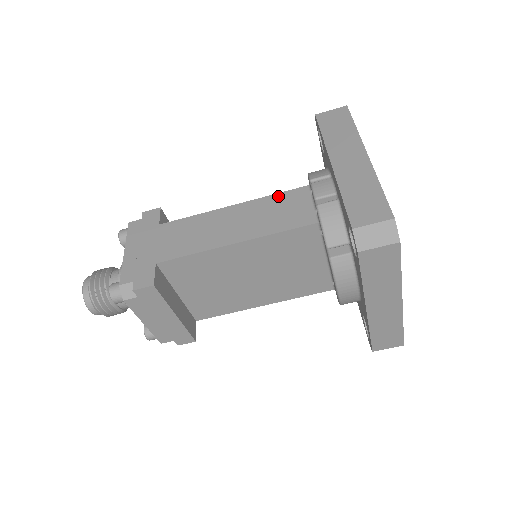
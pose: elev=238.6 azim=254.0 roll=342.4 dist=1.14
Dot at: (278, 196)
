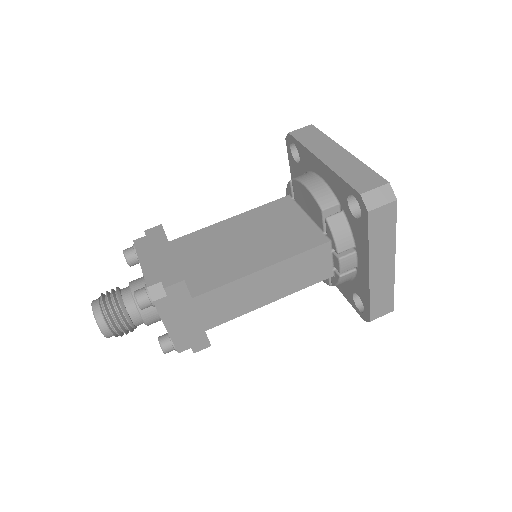
Dot at: occluded
